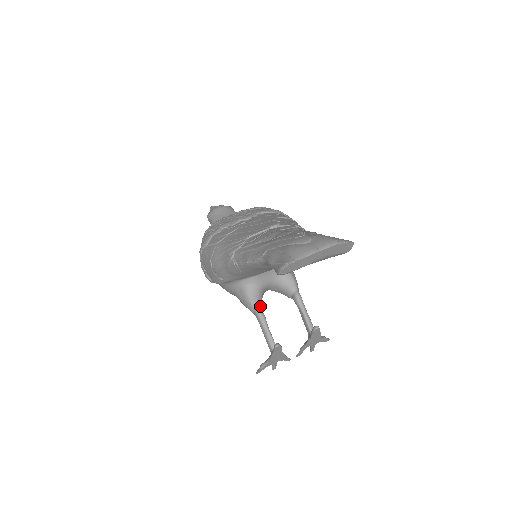
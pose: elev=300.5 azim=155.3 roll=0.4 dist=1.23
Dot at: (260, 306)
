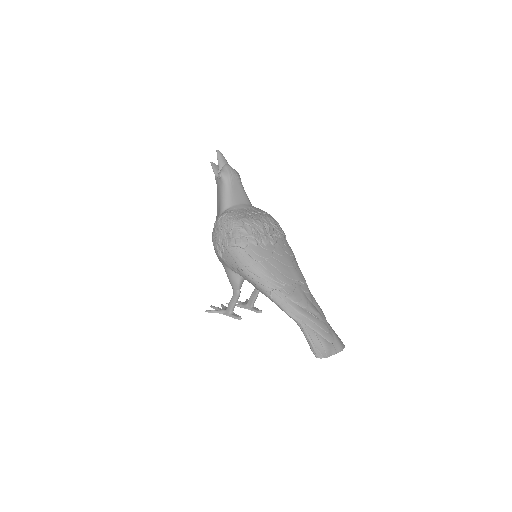
Dot at: occluded
